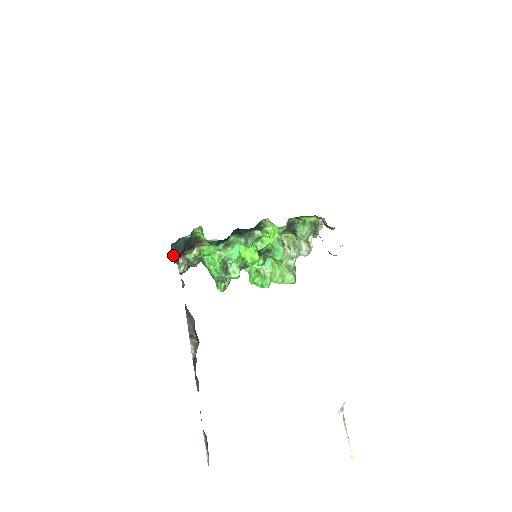
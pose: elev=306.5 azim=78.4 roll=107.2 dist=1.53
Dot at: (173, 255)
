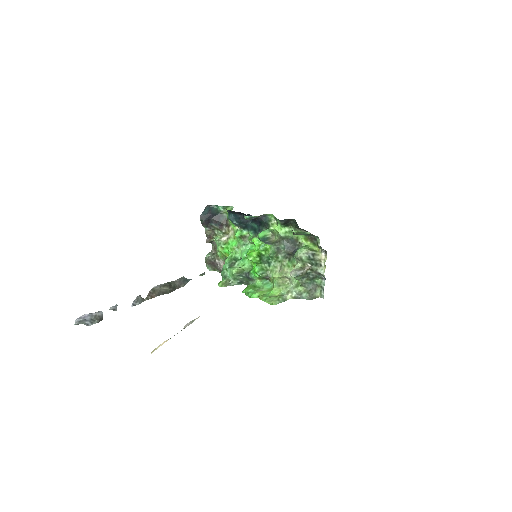
Dot at: (203, 212)
